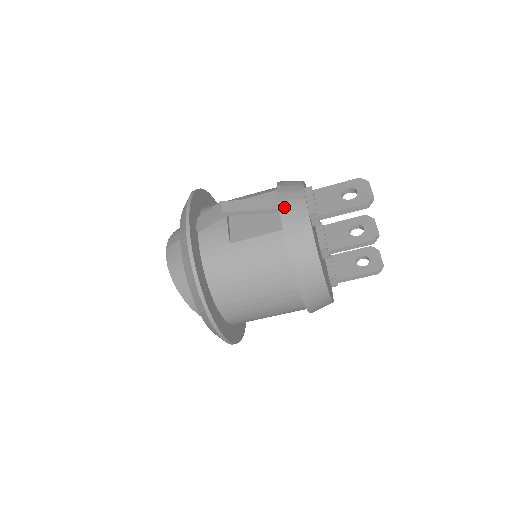
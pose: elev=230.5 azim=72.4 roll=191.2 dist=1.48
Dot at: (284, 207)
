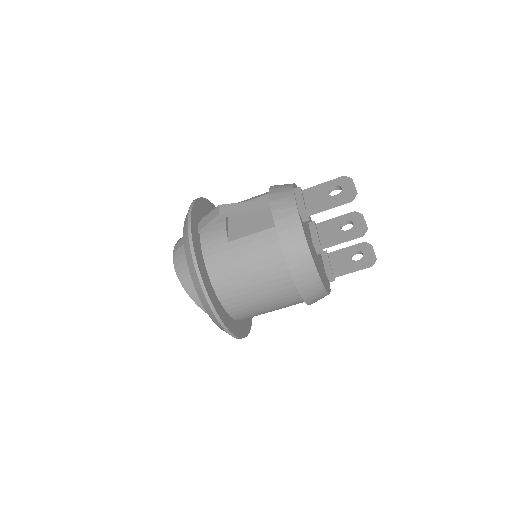
Dot at: (275, 206)
